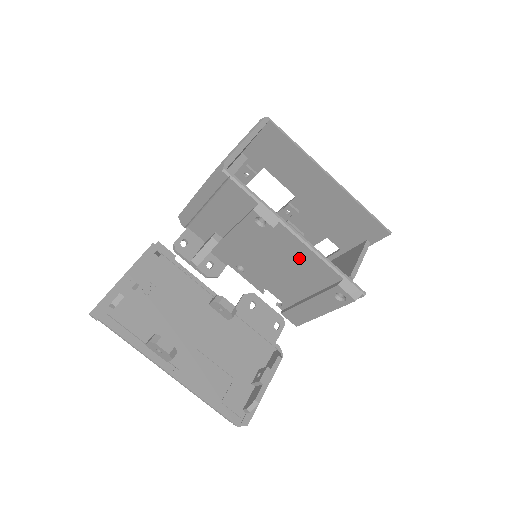
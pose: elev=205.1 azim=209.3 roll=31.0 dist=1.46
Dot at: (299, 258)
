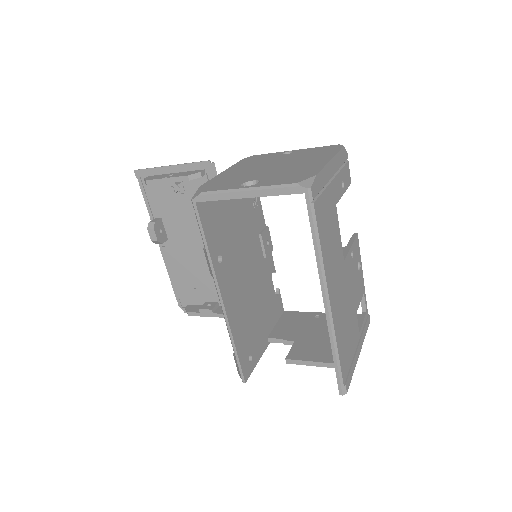
Dot at: occluded
